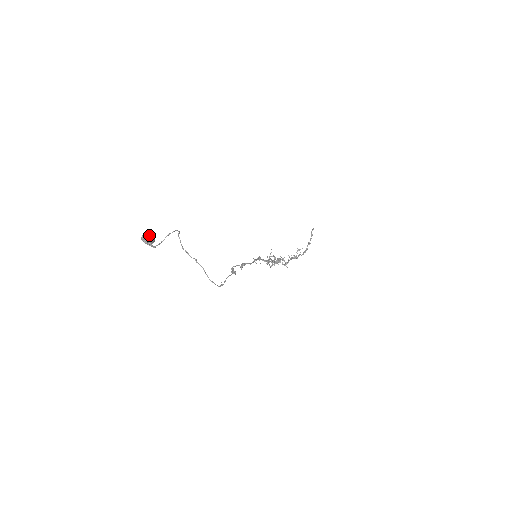
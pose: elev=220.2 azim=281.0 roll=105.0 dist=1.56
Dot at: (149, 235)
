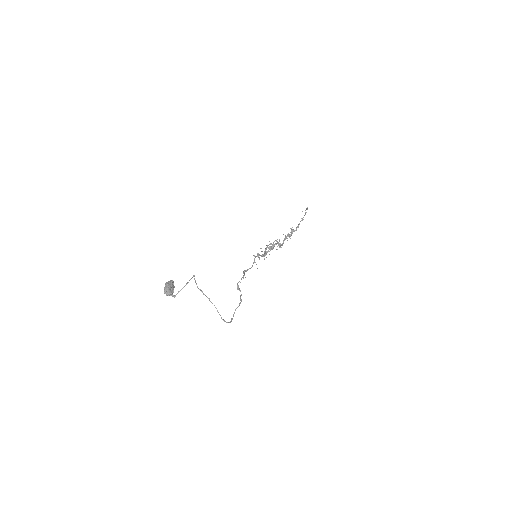
Dot at: (170, 288)
